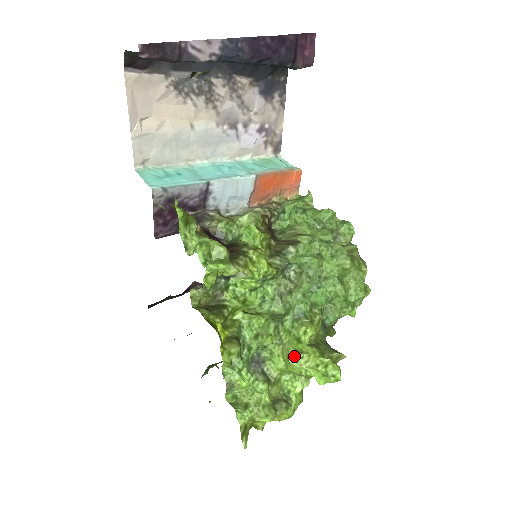
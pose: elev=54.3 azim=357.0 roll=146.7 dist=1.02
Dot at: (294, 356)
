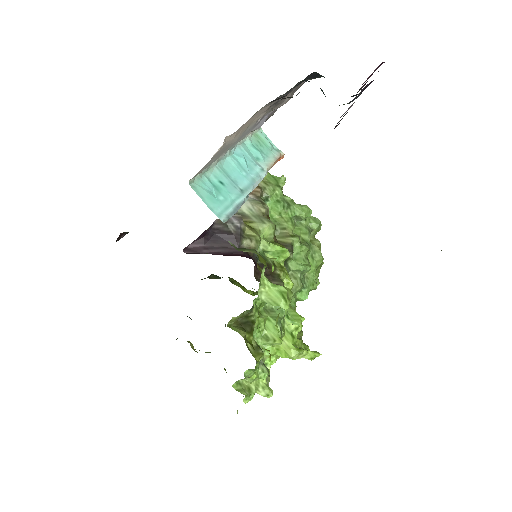
Dot at: (297, 354)
